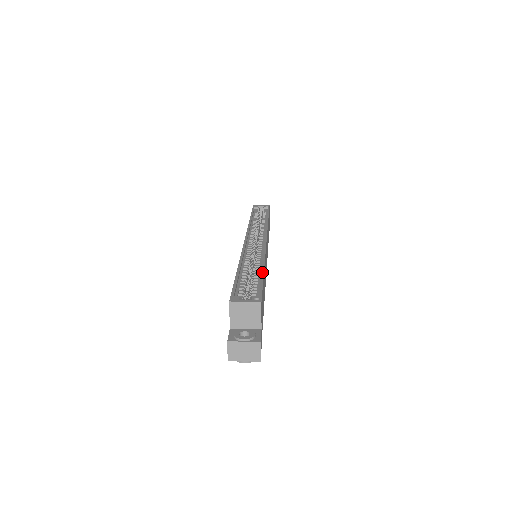
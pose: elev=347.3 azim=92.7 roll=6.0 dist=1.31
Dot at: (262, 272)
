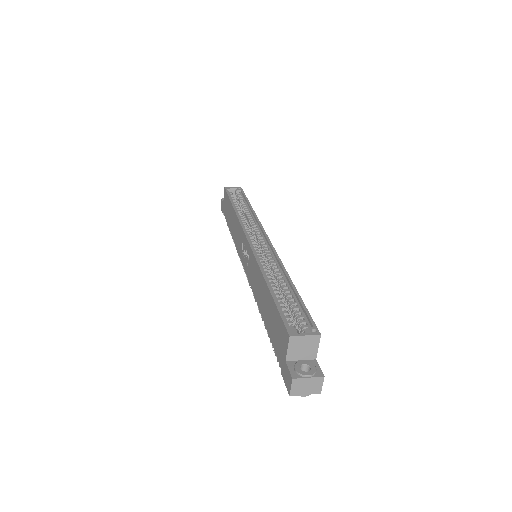
Dot at: (296, 290)
